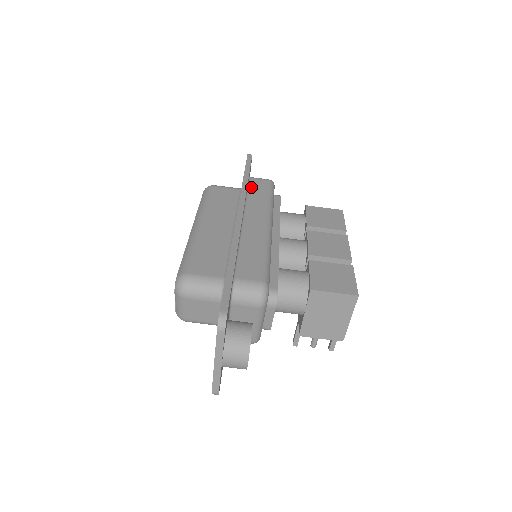
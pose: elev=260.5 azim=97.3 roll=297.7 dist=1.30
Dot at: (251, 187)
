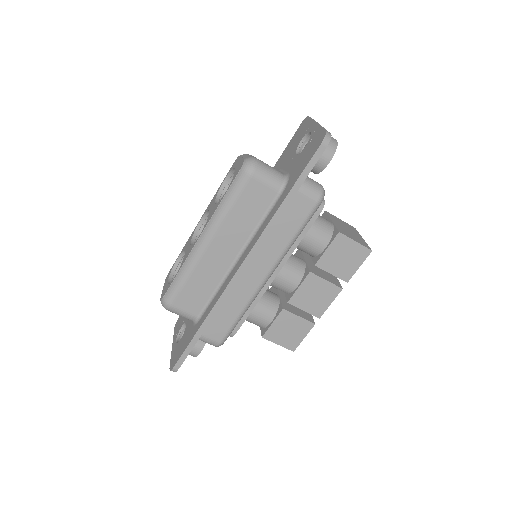
Dot at: (286, 212)
